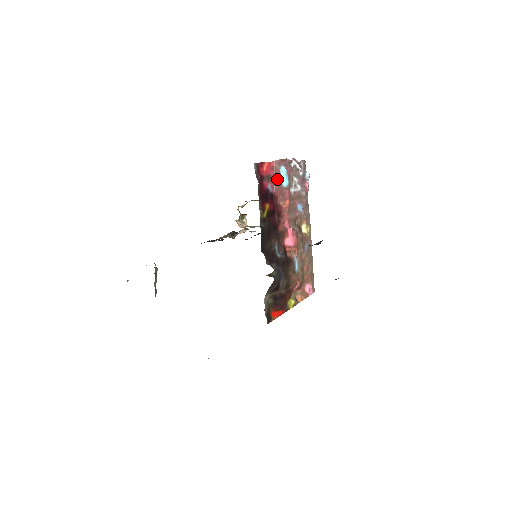
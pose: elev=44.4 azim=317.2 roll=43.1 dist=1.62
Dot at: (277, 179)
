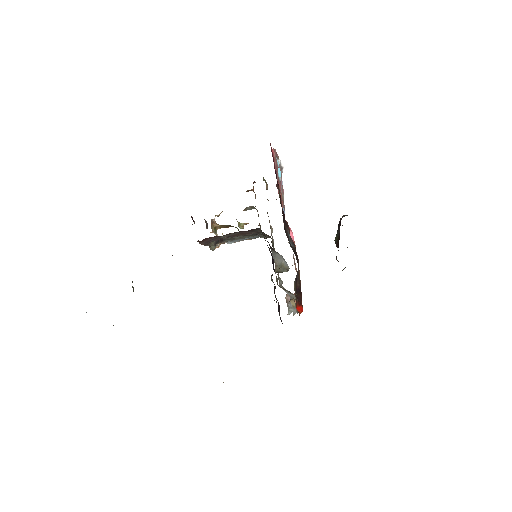
Dot at: (276, 168)
